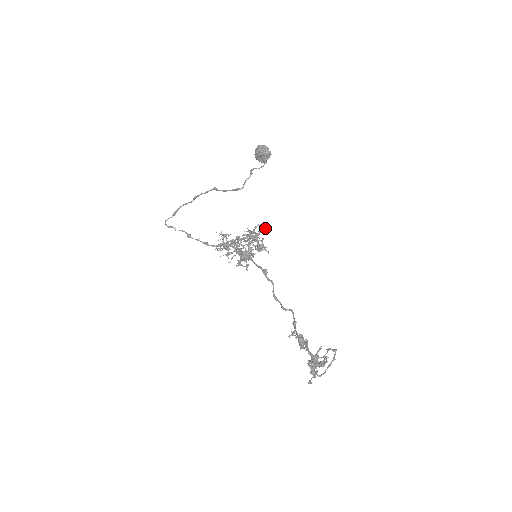
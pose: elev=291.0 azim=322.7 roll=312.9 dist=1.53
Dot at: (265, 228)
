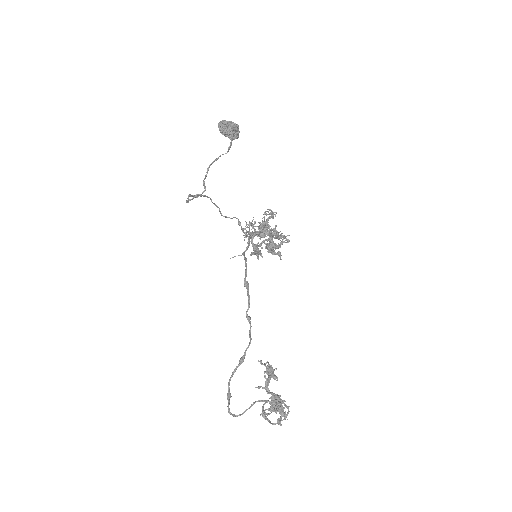
Dot at: (272, 213)
